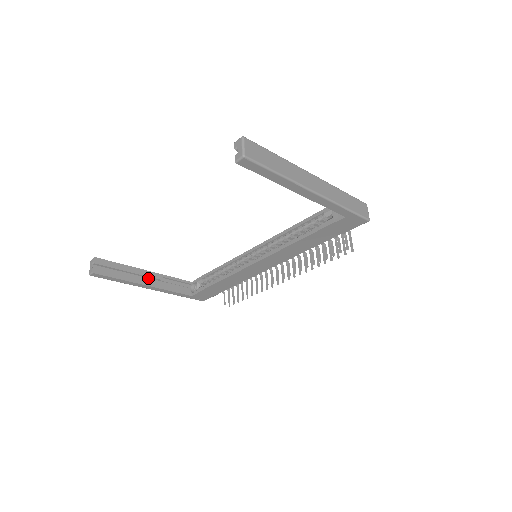
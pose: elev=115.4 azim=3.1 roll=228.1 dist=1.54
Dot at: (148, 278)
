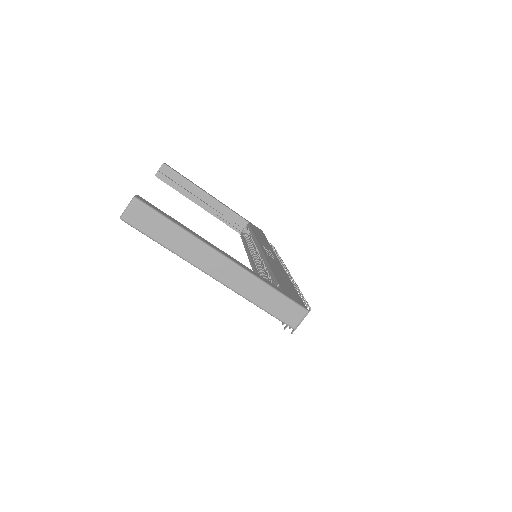
Dot at: (207, 200)
